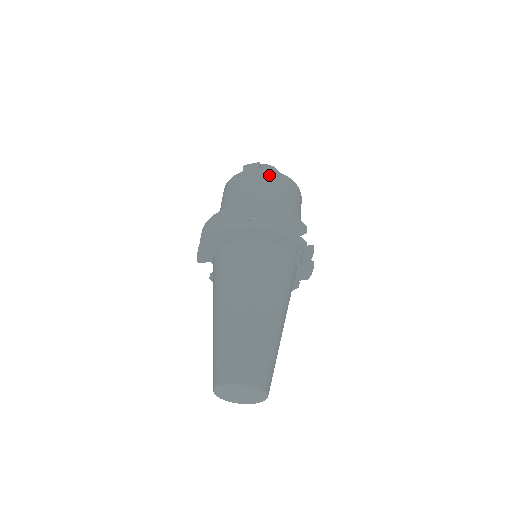
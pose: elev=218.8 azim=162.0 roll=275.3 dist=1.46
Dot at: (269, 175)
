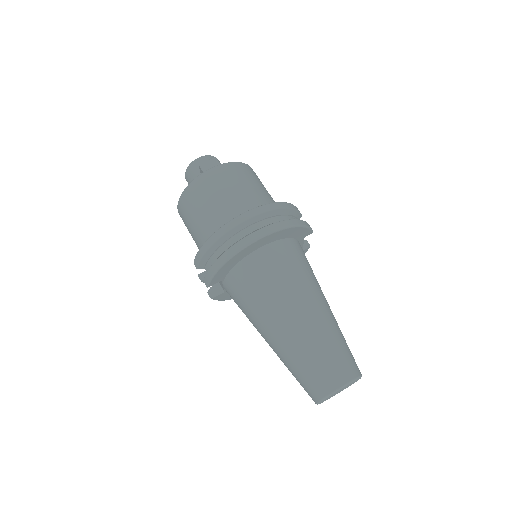
Dot at: (236, 168)
